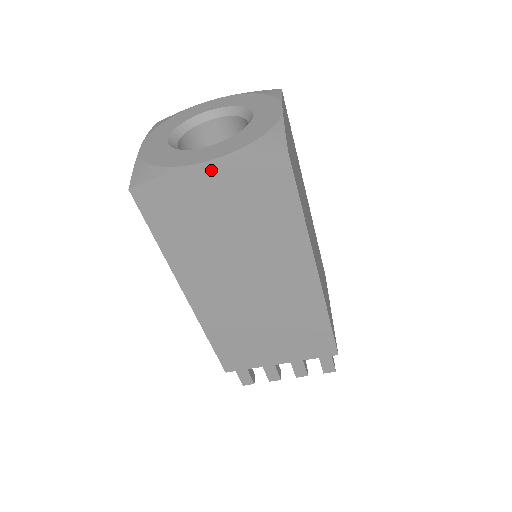
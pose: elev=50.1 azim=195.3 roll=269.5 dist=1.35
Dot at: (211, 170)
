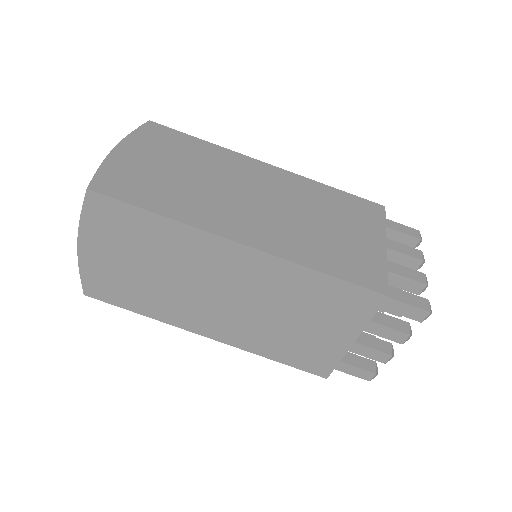
Dot at: (124, 149)
